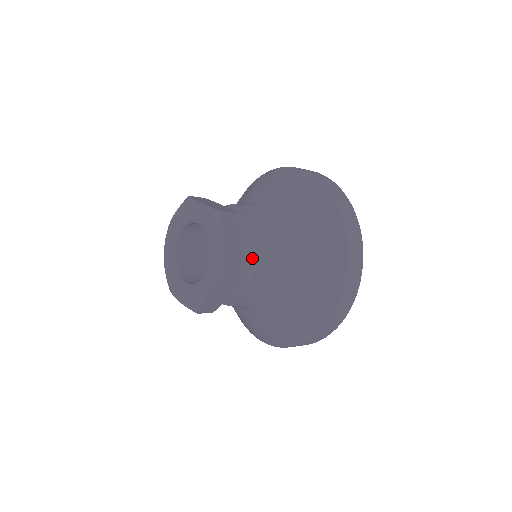
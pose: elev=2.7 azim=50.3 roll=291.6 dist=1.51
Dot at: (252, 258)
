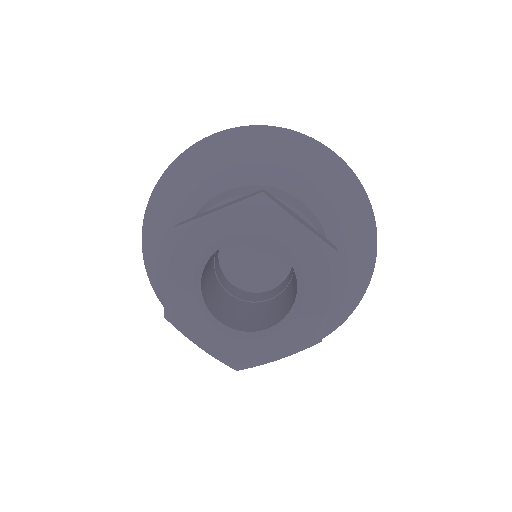
Dot at: occluded
